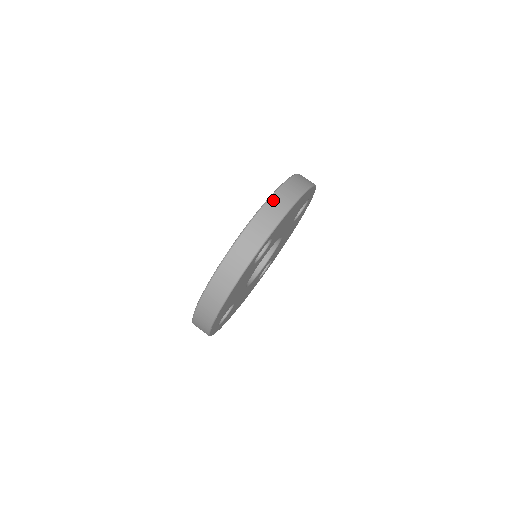
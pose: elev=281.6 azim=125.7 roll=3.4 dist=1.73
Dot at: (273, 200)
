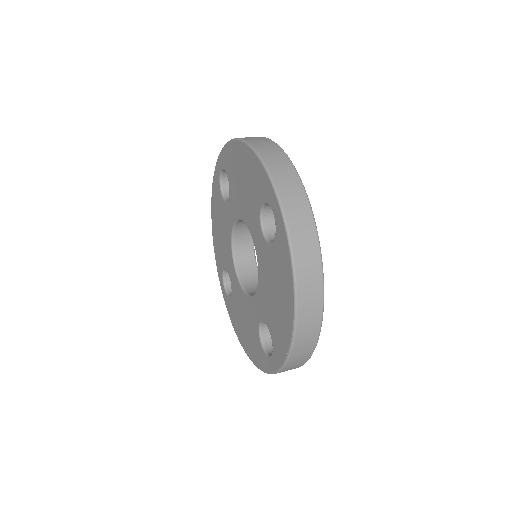
Dot at: (266, 158)
